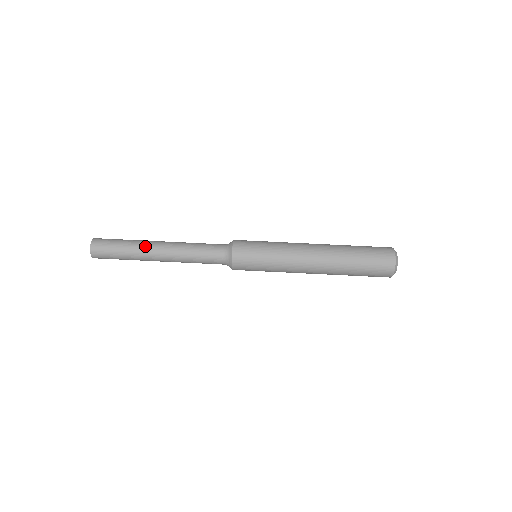
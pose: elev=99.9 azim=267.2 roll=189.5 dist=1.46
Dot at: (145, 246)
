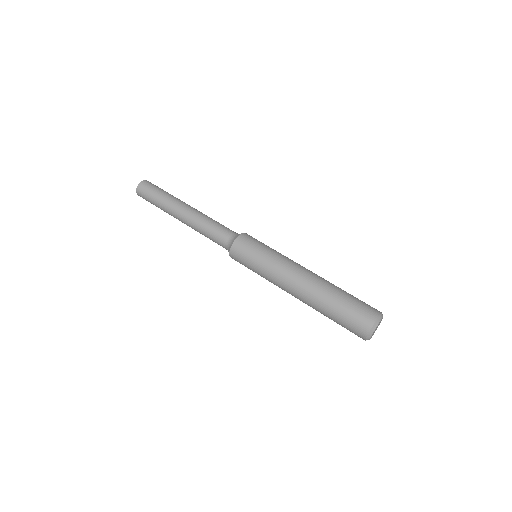
Dot at: (176, 202)
